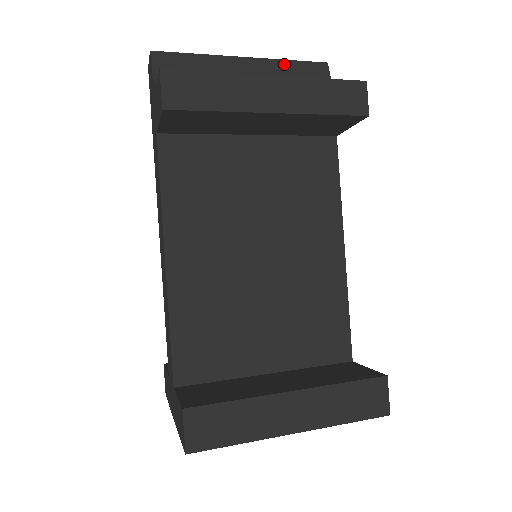
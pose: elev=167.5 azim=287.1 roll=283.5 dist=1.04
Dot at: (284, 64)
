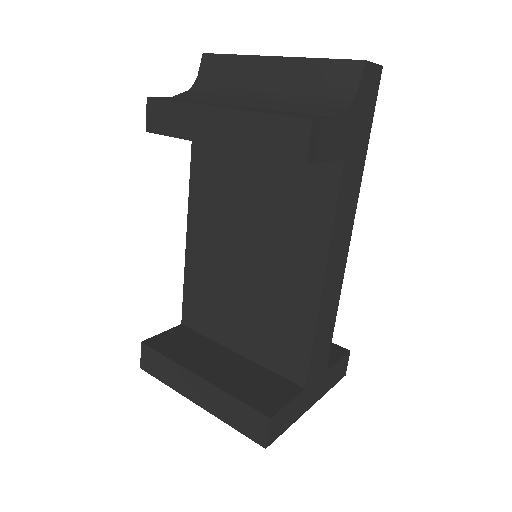
Dot at: (311, 64)
